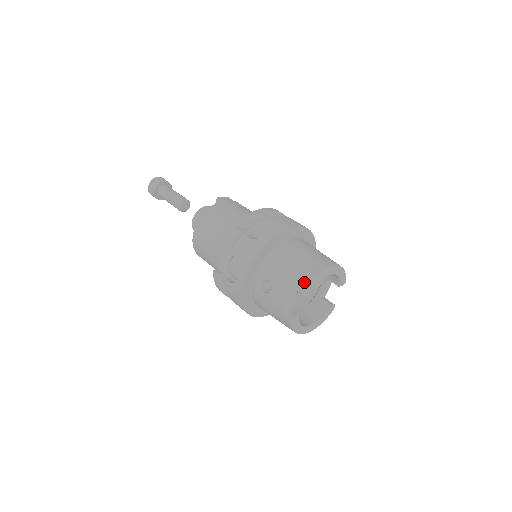
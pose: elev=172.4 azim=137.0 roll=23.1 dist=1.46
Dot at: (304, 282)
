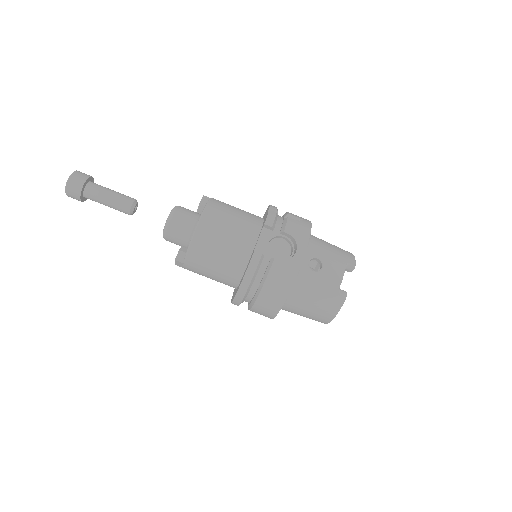
Dot at: (351, 258)
